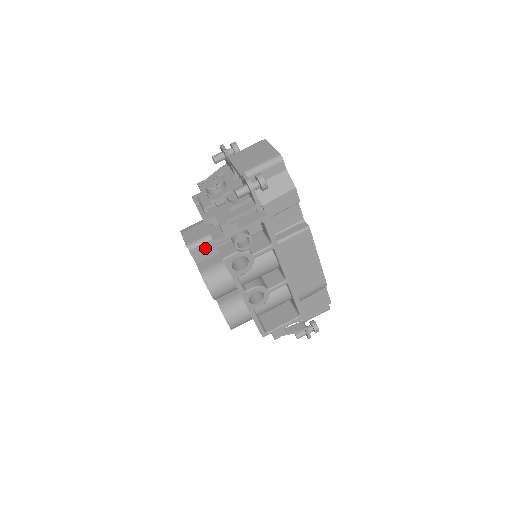
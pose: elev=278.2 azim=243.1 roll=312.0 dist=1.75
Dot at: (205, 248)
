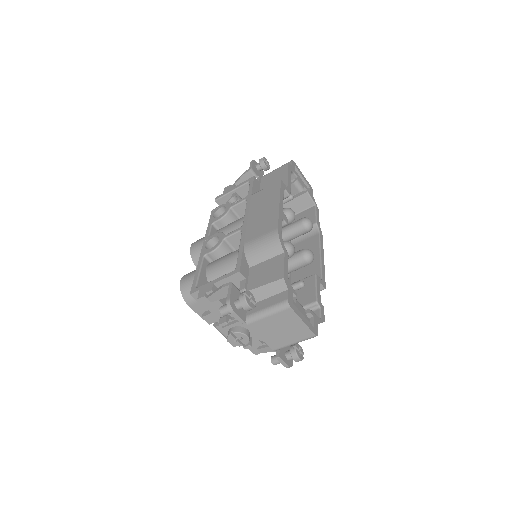
Dot at: occluded
